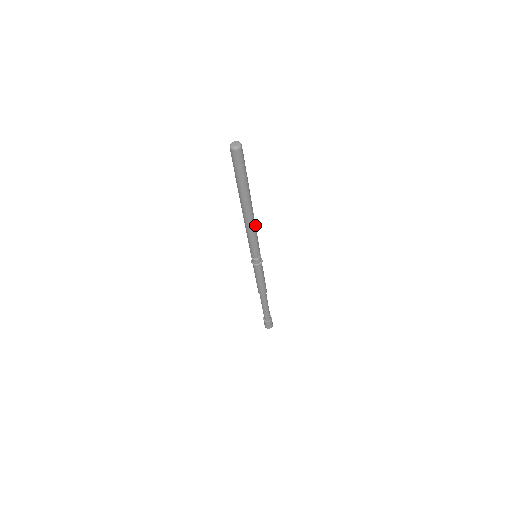
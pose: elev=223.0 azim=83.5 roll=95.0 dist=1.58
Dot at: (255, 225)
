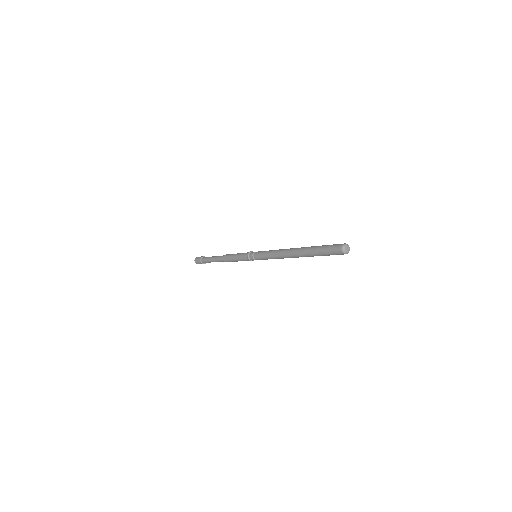
Dot at: occluded
